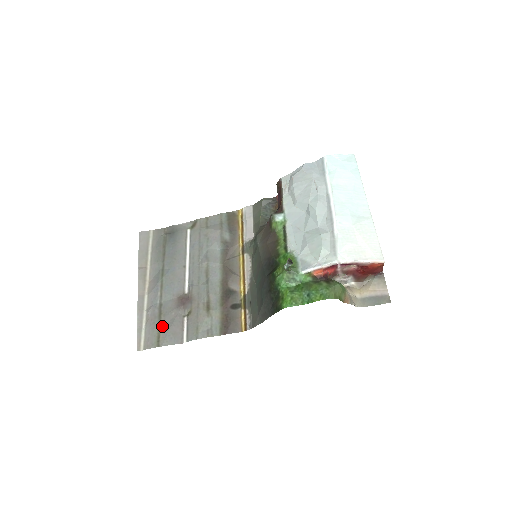
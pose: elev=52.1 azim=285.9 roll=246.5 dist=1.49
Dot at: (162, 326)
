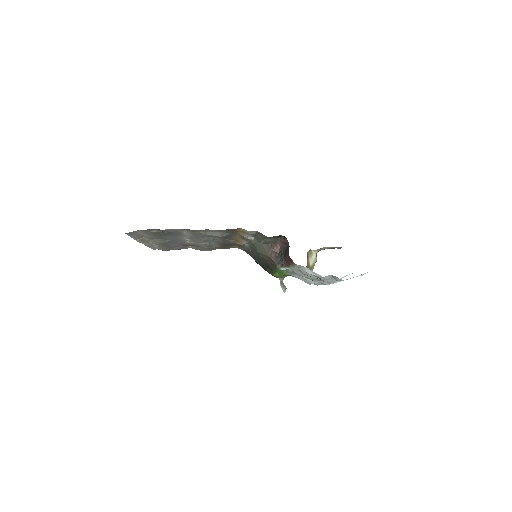
Dot at: (172, 248)
